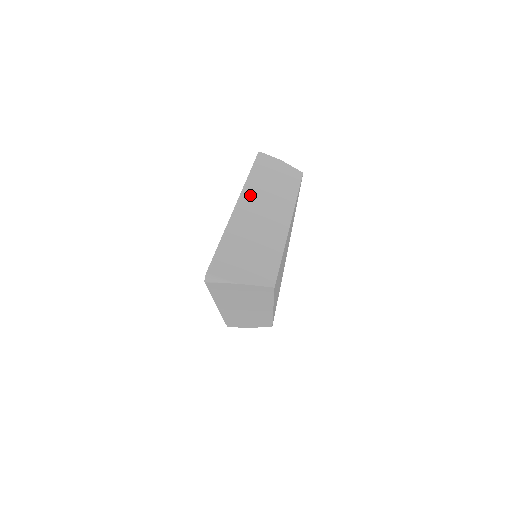
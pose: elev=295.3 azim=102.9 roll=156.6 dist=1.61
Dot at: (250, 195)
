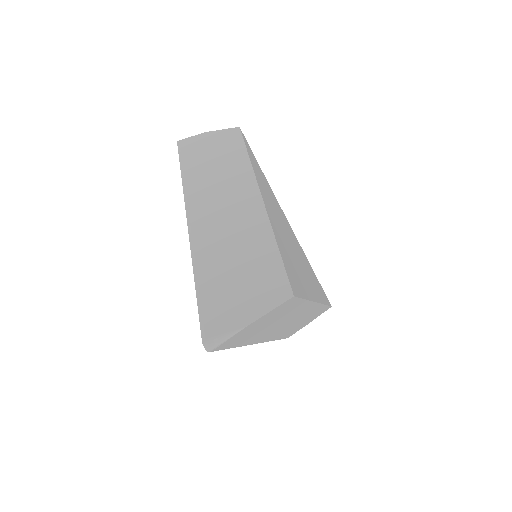
Dot at: (196, 200)
